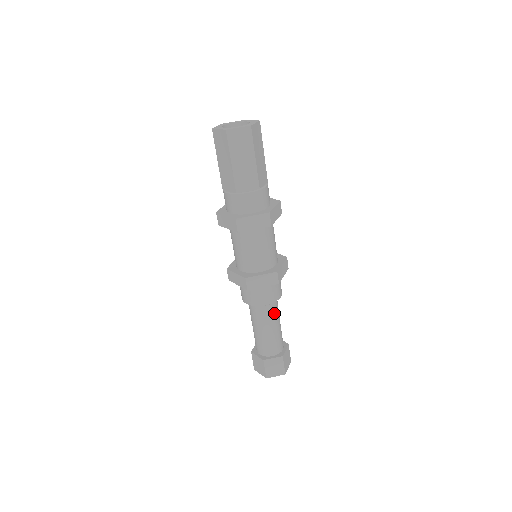
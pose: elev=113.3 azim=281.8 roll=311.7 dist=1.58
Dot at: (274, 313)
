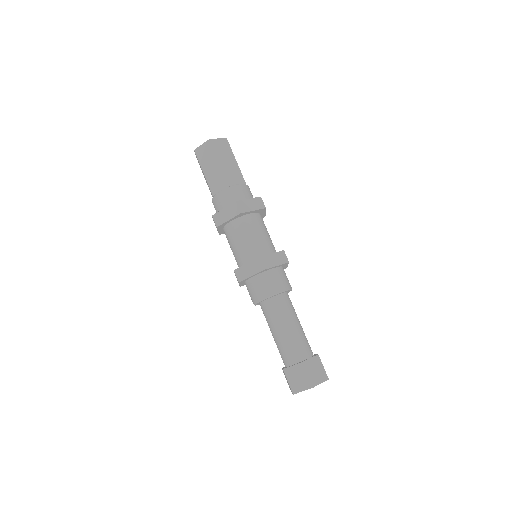
Dot at: (292, 307)
